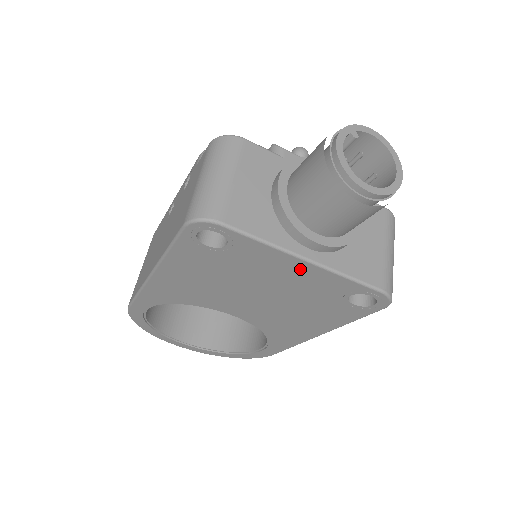
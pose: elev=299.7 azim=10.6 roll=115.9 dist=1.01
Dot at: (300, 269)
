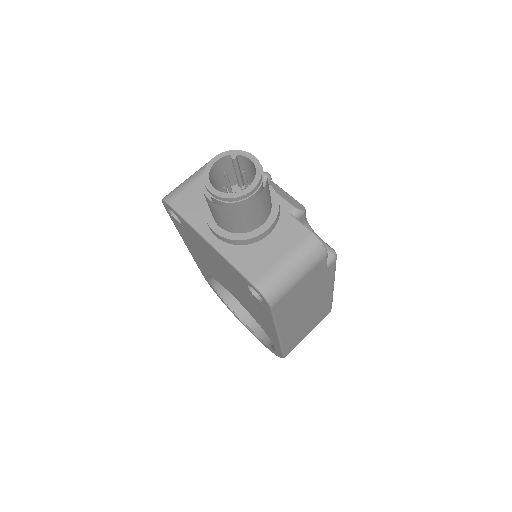
Dot at: (213, 251)
